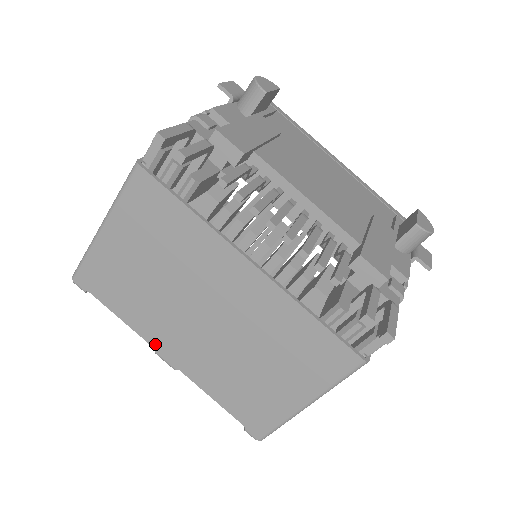
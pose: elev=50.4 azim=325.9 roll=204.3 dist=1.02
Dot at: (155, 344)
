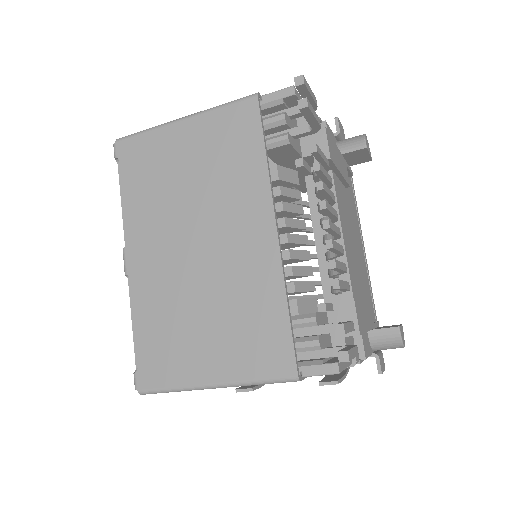
Dot at: (131, 240)
